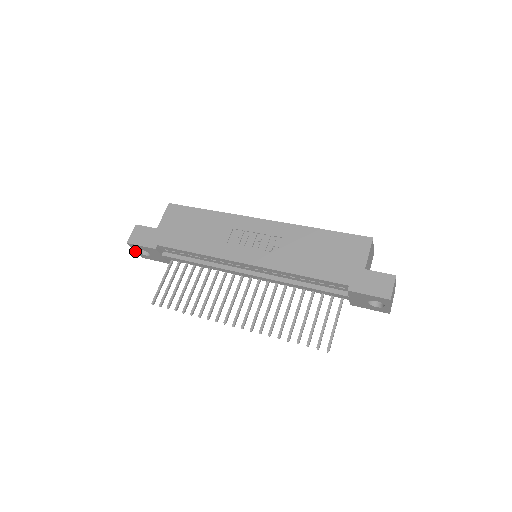
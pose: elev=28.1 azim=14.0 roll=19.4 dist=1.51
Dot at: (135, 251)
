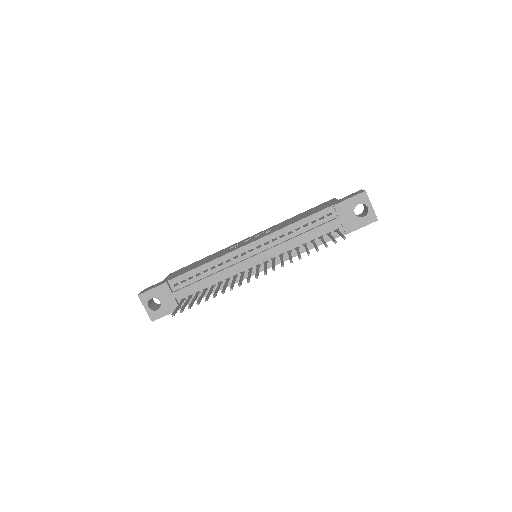
Dot at: occluded
